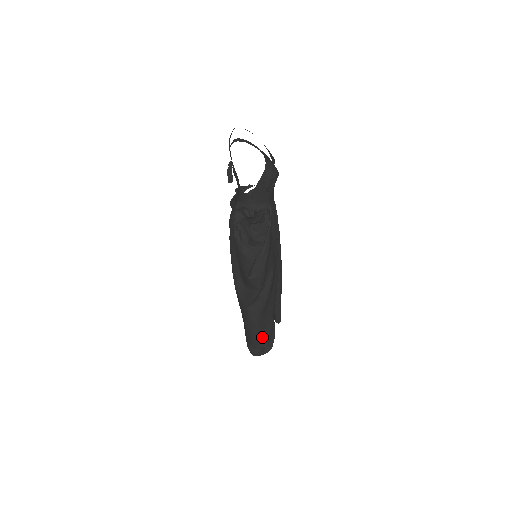
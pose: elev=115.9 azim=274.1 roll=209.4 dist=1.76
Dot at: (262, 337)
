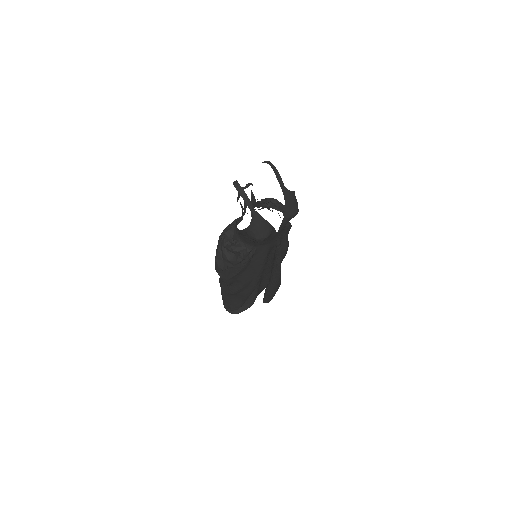
Dot at: (228, 304)
